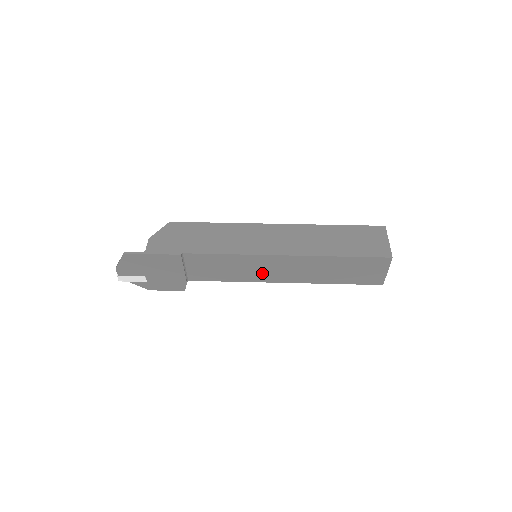
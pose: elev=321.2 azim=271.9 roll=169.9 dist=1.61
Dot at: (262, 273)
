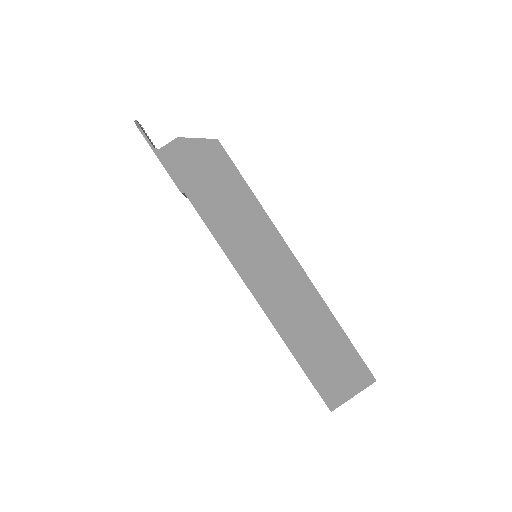
Dot at: occluded
